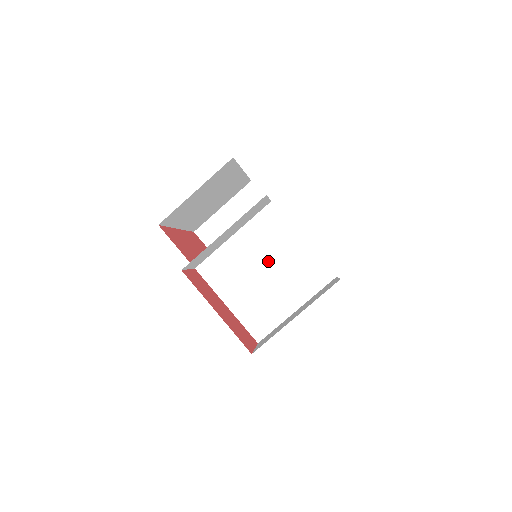
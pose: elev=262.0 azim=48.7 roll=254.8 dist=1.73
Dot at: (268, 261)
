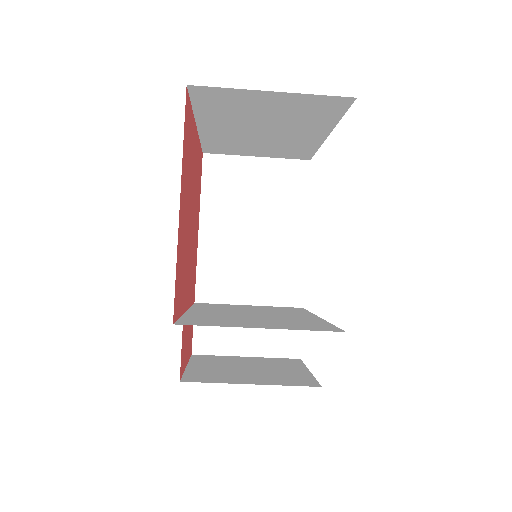
Dot at: (264, 312)
